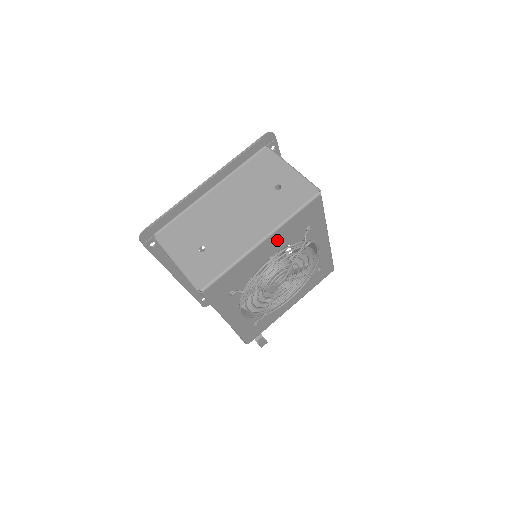
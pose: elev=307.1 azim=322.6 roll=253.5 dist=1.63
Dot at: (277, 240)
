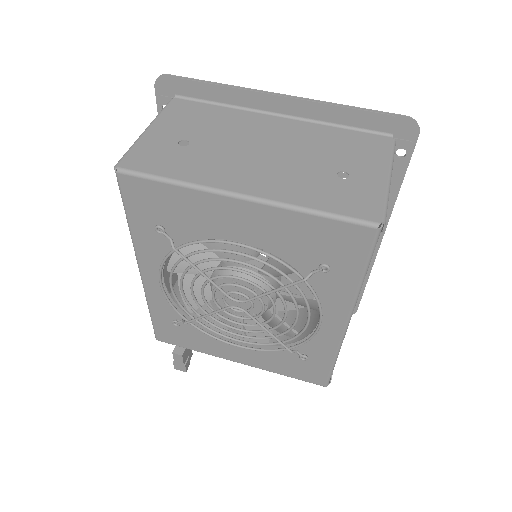
Dot at: (266, 225)
